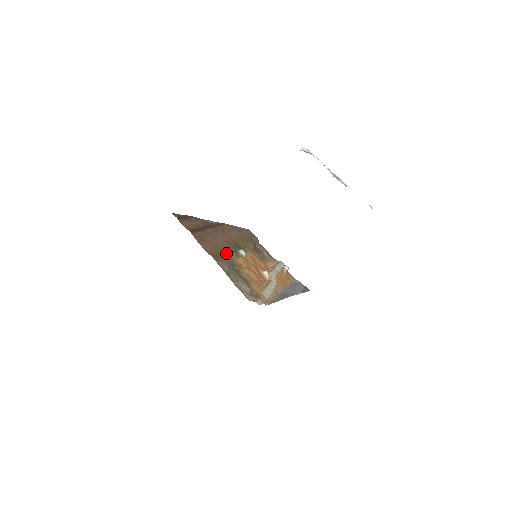
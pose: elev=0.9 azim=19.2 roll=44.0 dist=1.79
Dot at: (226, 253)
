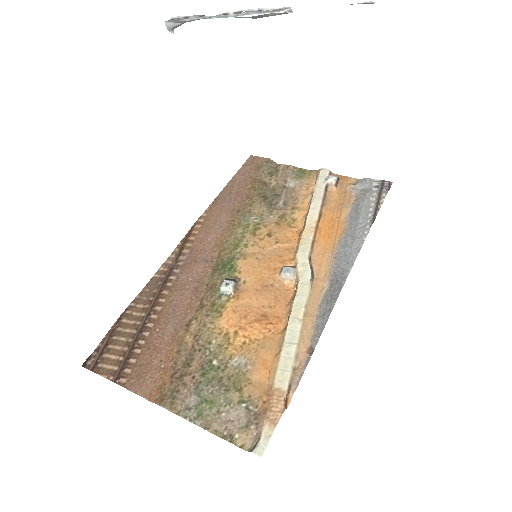
Dot at: (192, 342)
